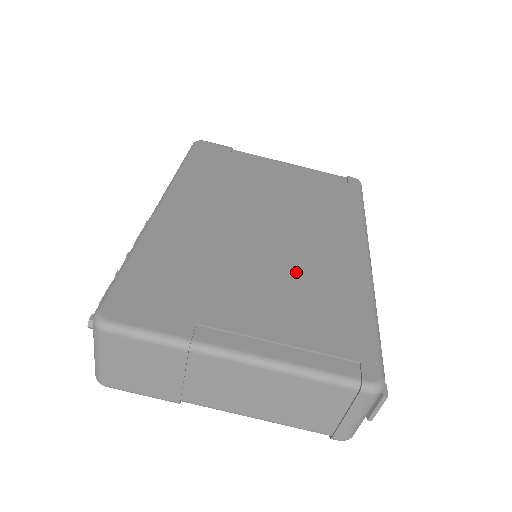
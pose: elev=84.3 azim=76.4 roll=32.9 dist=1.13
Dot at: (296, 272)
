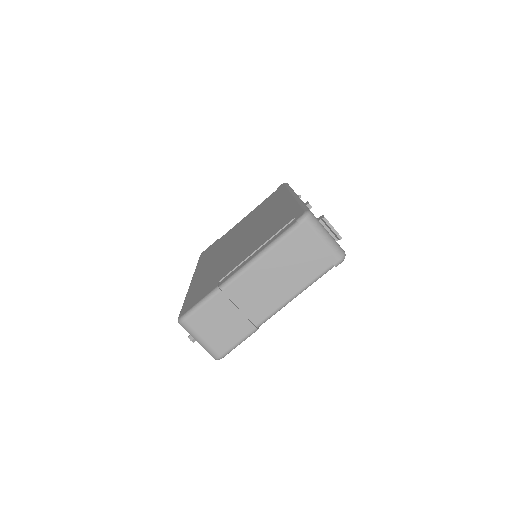
Dot at: (258, 231)
